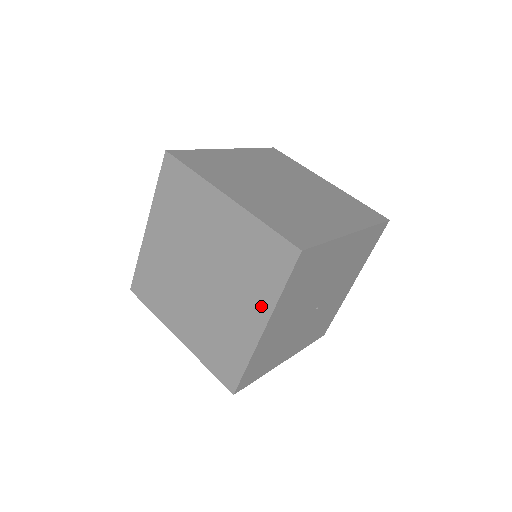
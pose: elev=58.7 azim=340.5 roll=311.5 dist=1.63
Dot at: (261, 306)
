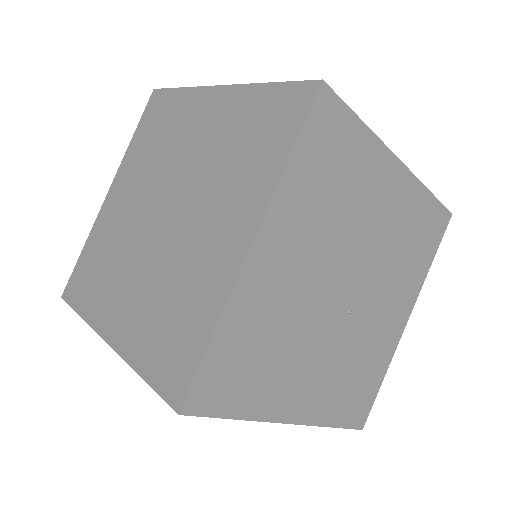
Dot at: (250, 204)
